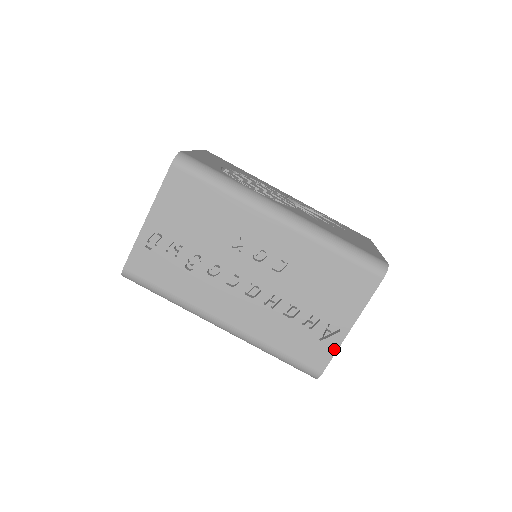
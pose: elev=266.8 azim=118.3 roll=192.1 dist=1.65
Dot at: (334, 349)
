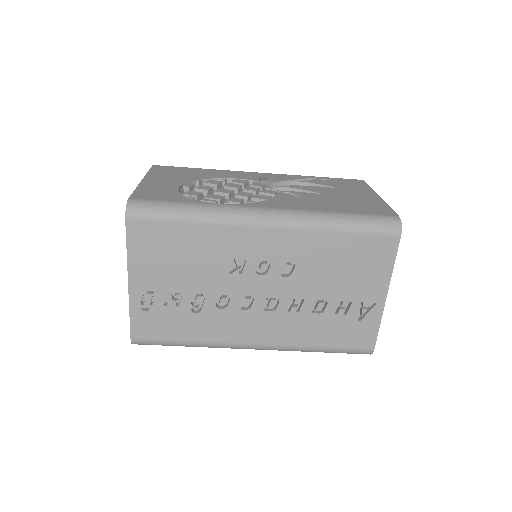
Dot at: (377, 323)
